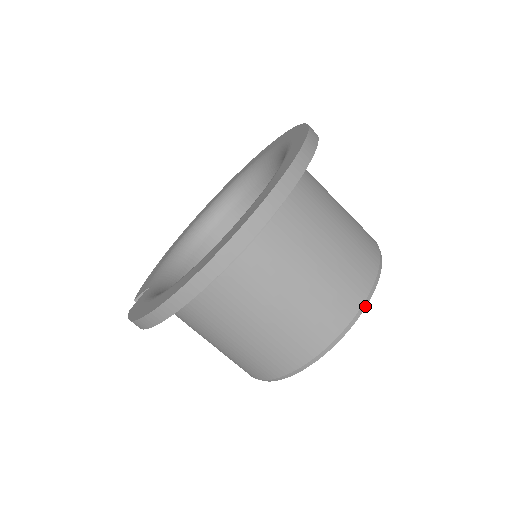
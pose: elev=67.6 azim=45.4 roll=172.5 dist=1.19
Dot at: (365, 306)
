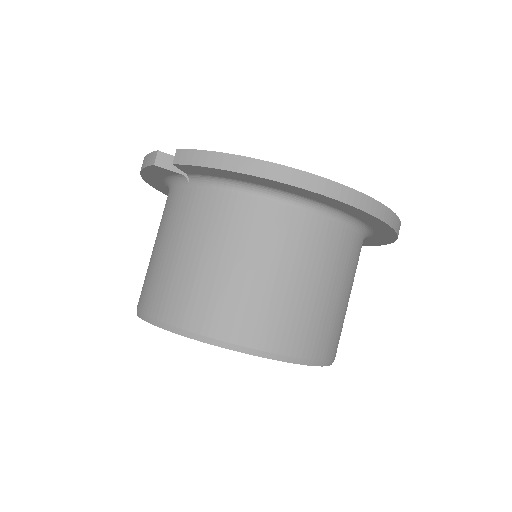
Dot at: occluded
